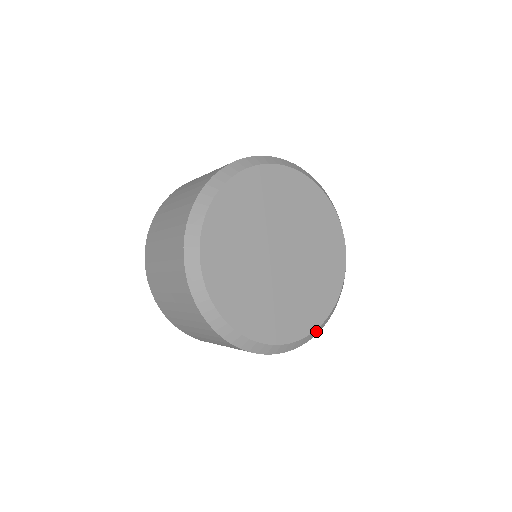
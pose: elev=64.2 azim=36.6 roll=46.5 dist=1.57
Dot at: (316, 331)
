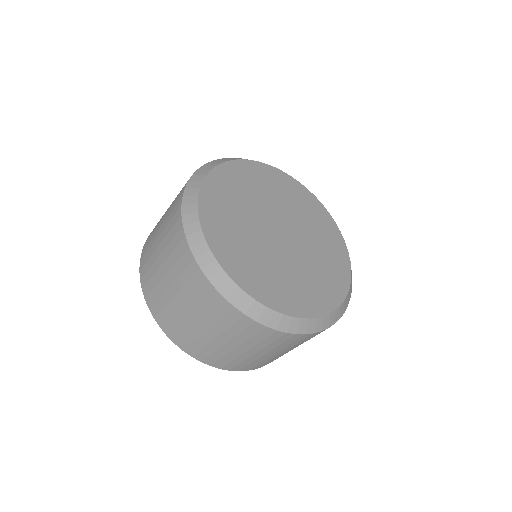
Dot at: (330, 318)
